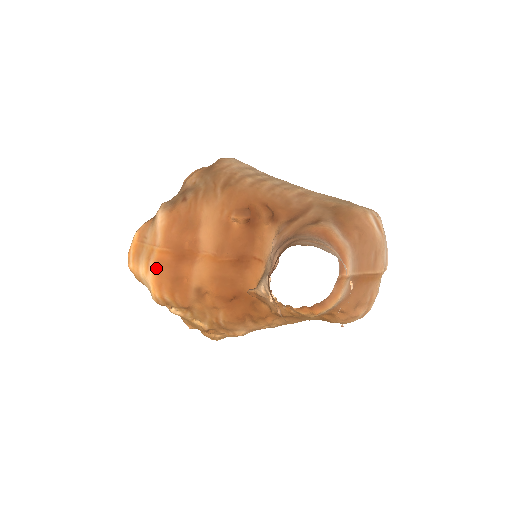
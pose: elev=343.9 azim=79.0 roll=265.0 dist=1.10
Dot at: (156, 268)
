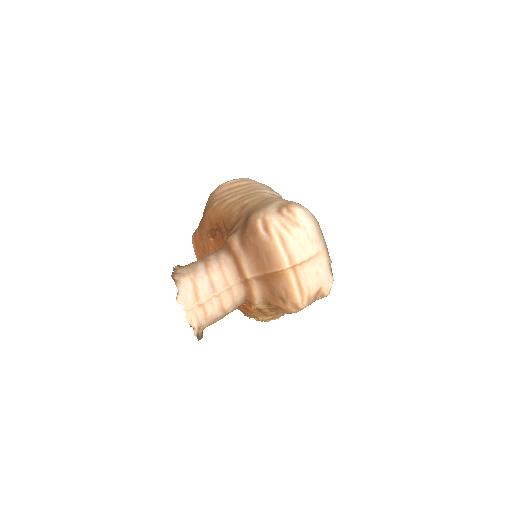
Dot at: occluded
